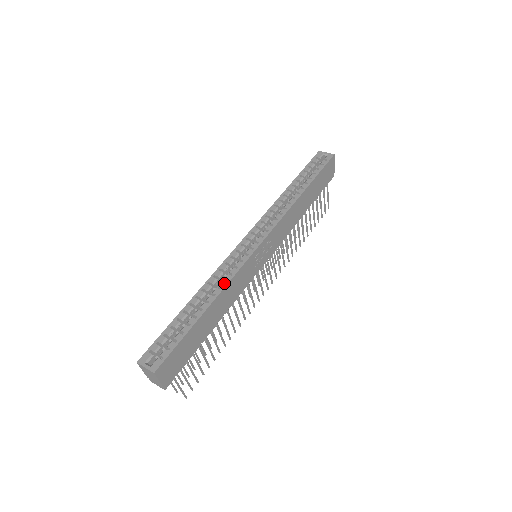
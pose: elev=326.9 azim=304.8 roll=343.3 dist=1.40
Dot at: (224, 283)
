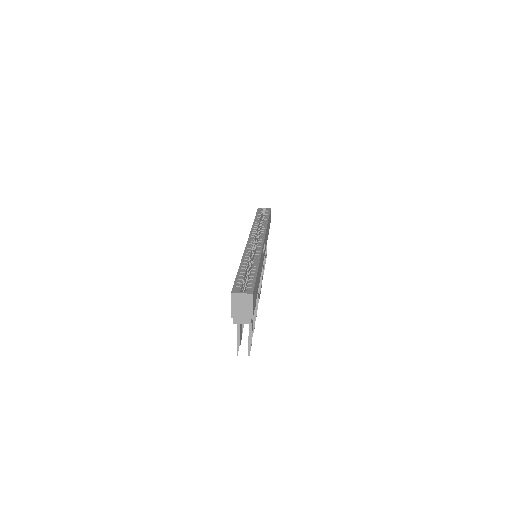
Dot at: (258, 255)
